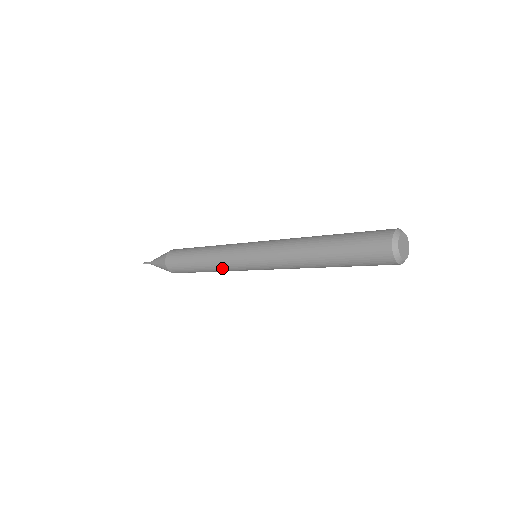
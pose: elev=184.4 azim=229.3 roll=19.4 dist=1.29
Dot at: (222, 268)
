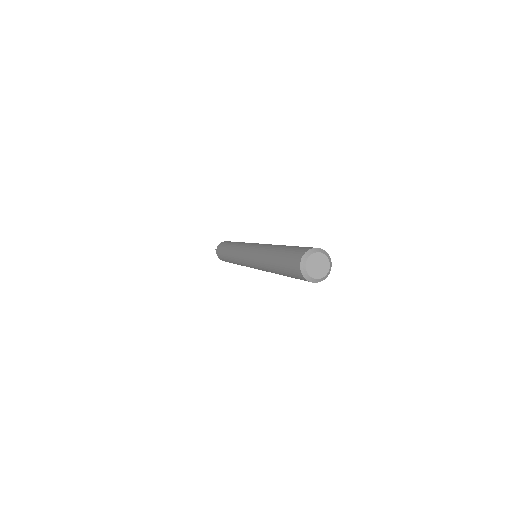
Dot at: occluded
